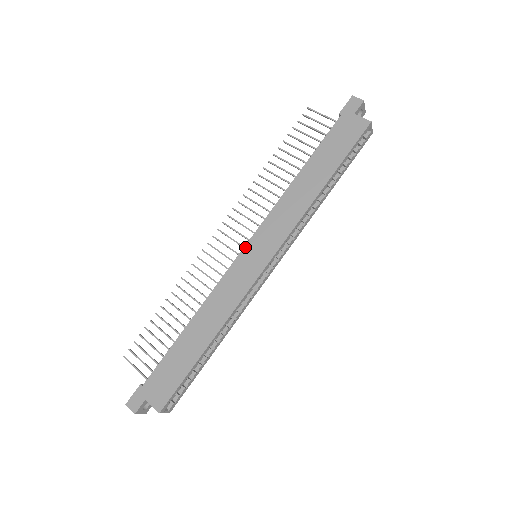
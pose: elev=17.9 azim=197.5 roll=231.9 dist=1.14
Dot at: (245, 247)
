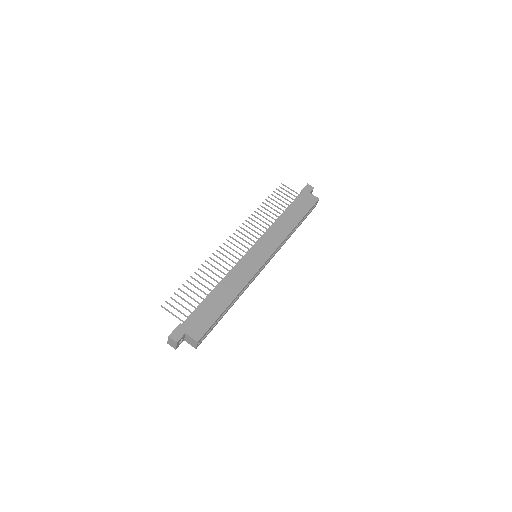
Dot at: (252, 248)
